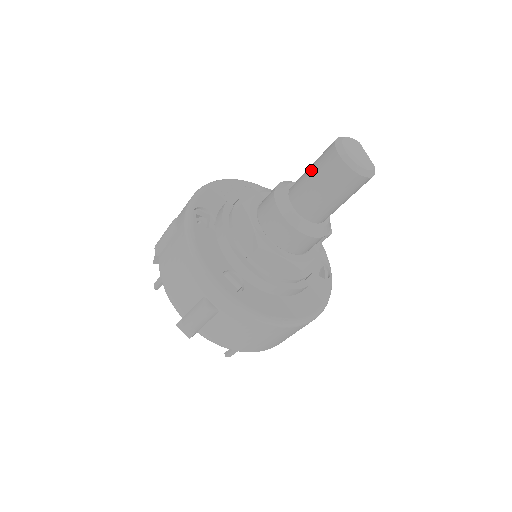
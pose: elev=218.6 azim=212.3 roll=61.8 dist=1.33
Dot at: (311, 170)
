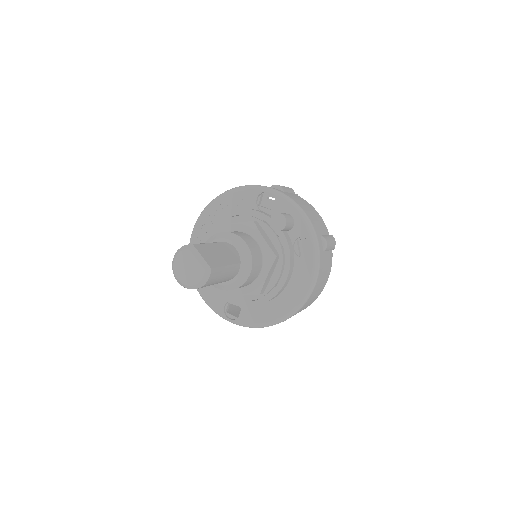
Dot at: occluded
